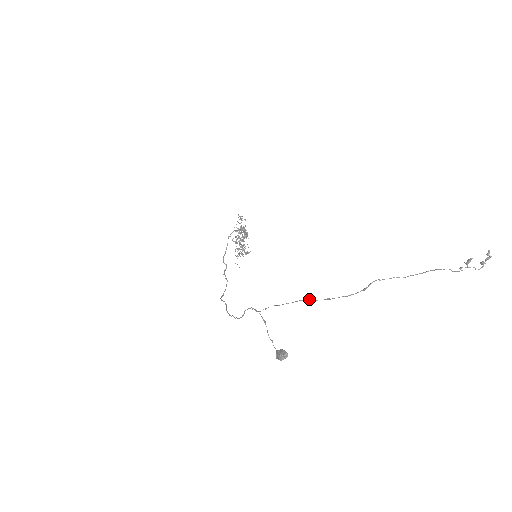
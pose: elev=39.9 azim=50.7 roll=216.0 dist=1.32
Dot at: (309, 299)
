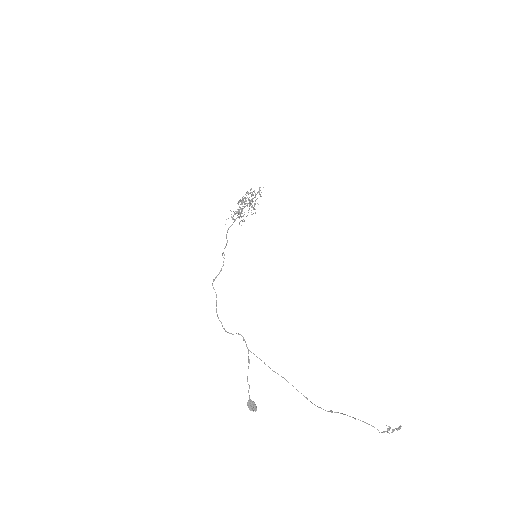
Dot at: occluded
